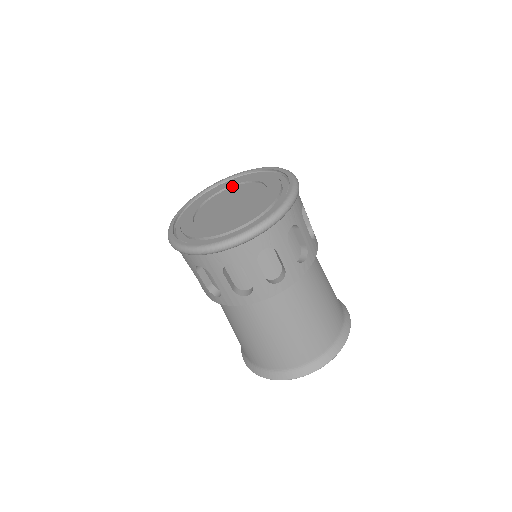
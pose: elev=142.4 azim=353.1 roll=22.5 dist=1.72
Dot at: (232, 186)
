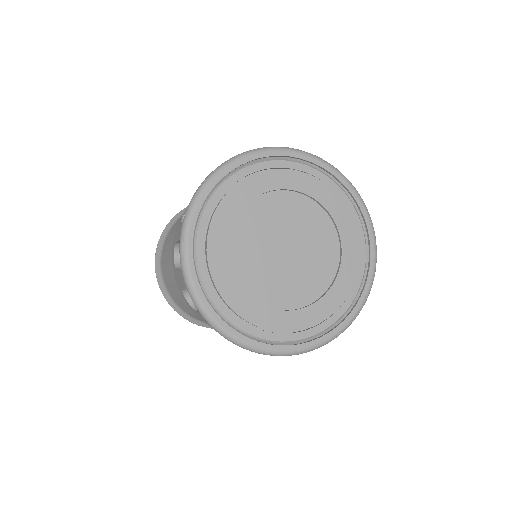
Dot at: (306, 194)
